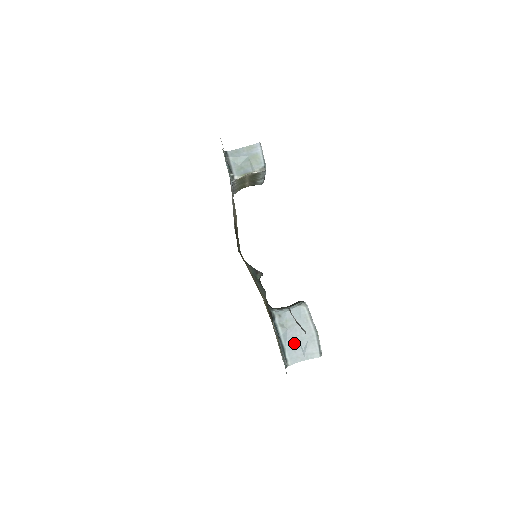
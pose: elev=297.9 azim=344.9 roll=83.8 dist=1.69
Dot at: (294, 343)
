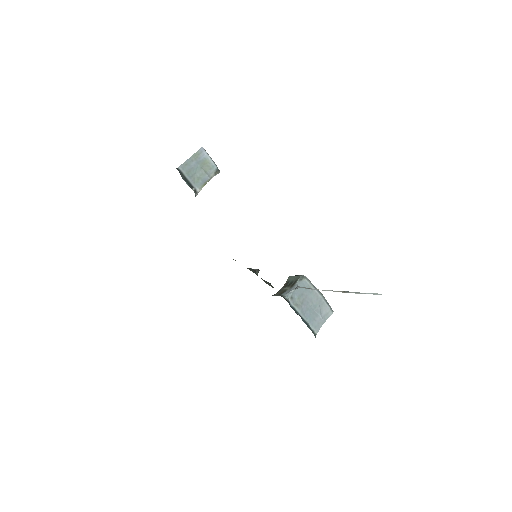
Dot at: (311, 314)
